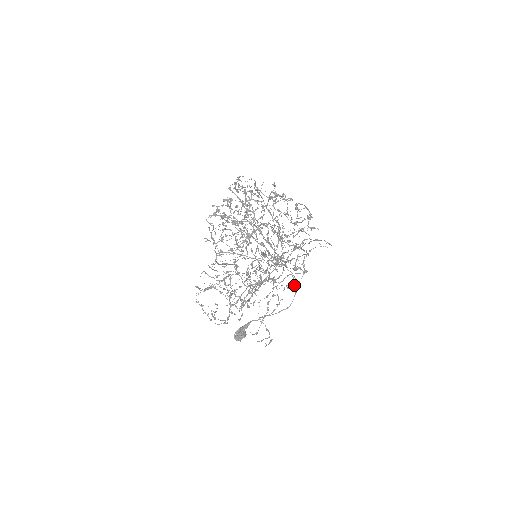
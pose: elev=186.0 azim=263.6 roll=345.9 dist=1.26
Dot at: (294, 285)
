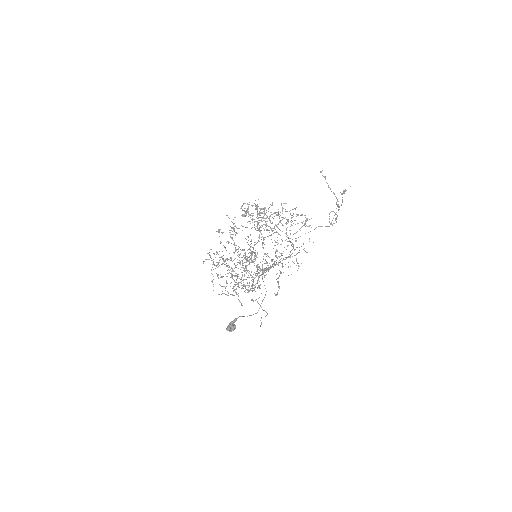
Dot at: (256, 299)
